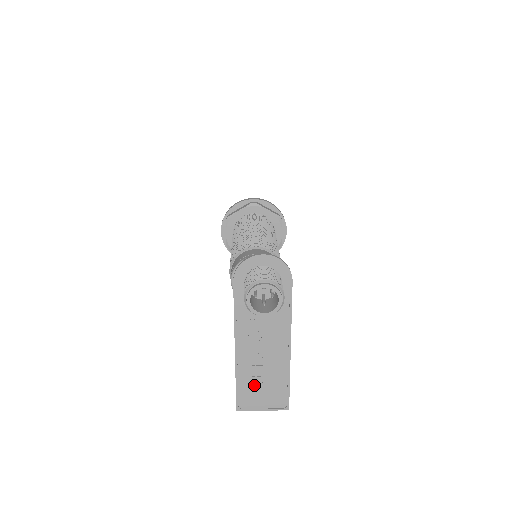
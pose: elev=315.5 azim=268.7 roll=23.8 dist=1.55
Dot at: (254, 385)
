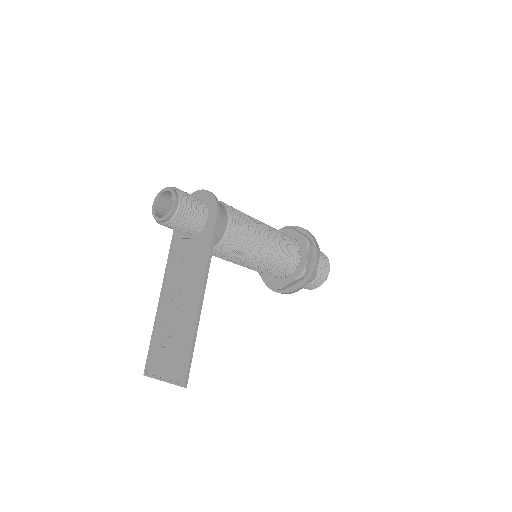
Dot at: (164, 342)
